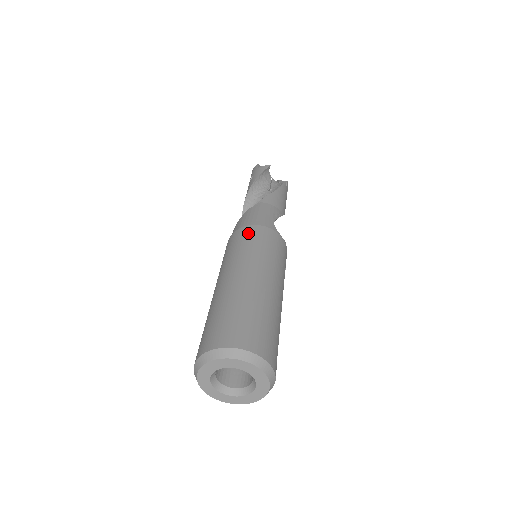
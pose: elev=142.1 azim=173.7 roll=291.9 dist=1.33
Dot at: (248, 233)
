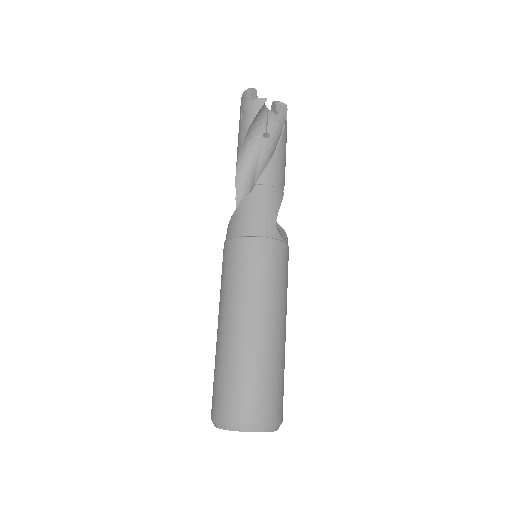
Dot at: (249, 252)
